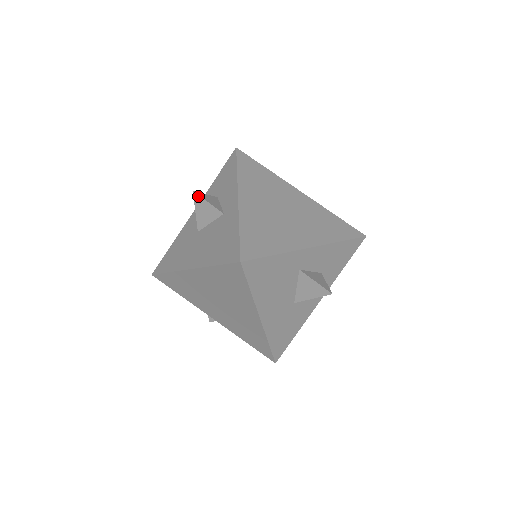
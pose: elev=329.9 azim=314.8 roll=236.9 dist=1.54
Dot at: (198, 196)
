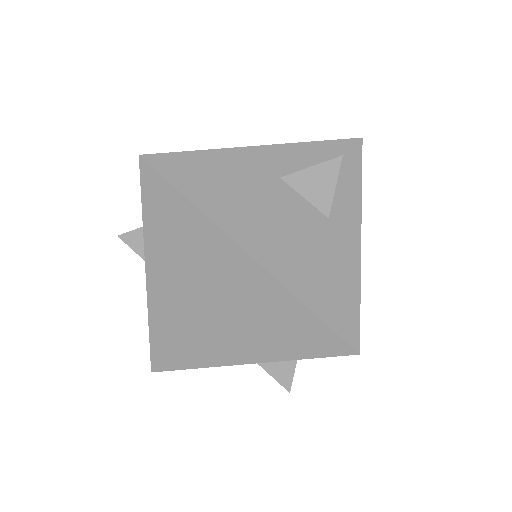
Dot at: (125, 241)
